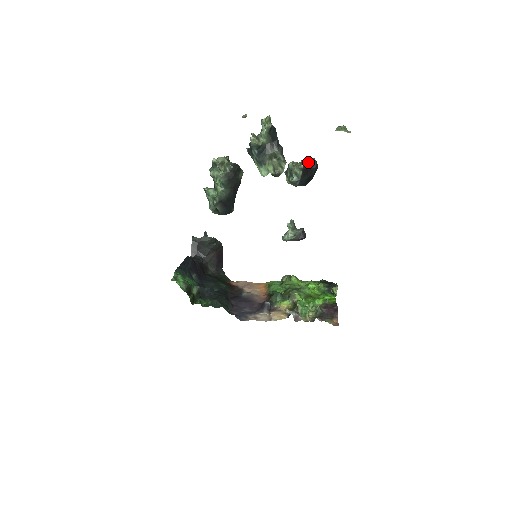
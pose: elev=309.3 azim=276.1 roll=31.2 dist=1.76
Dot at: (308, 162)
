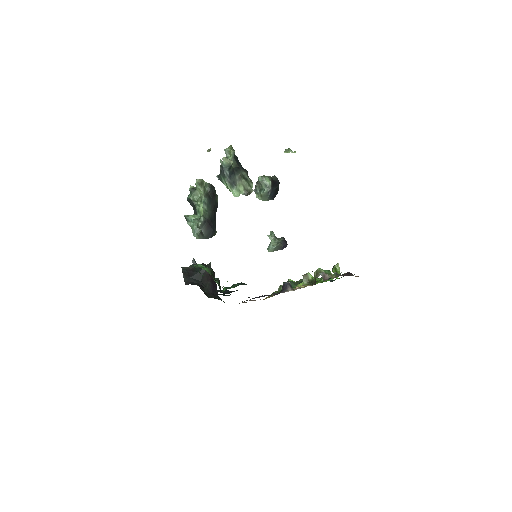
Dot at: occluded
